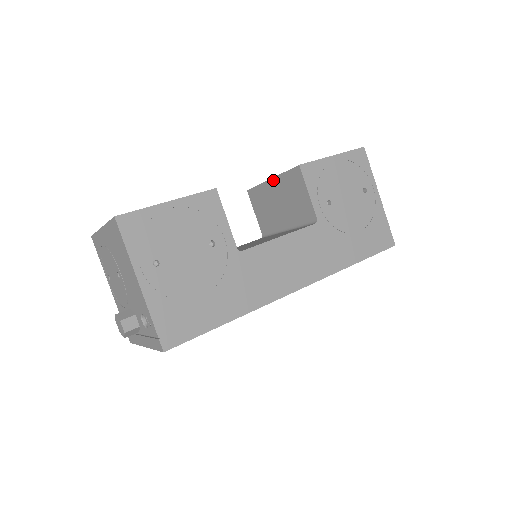
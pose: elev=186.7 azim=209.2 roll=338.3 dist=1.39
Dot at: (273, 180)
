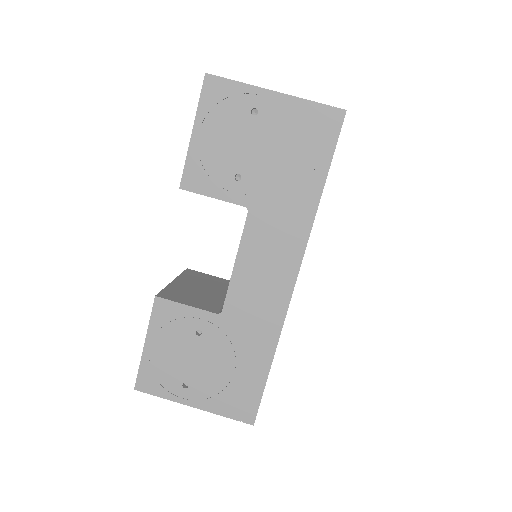
Dot at: occluded
